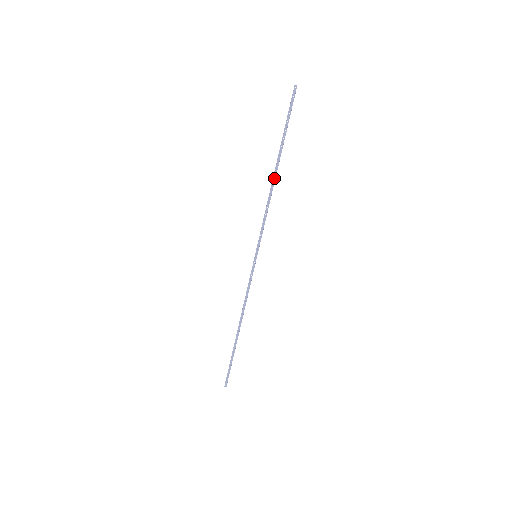
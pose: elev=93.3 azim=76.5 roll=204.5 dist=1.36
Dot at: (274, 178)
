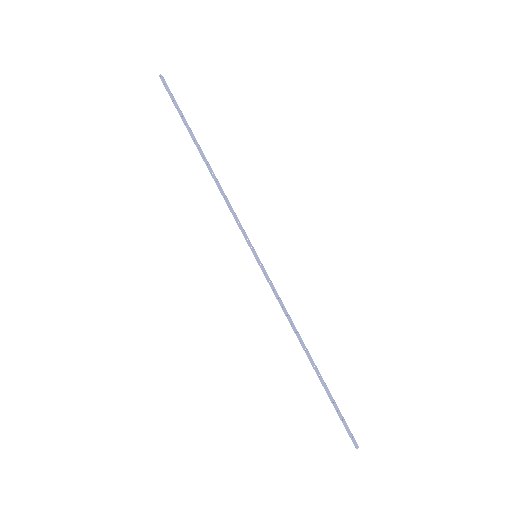
Dot at: (207, 165)
